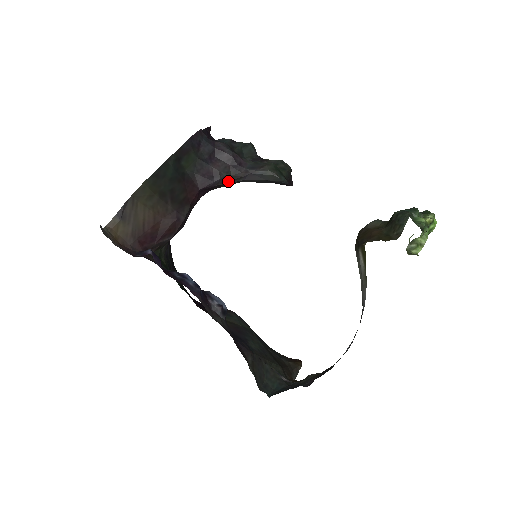
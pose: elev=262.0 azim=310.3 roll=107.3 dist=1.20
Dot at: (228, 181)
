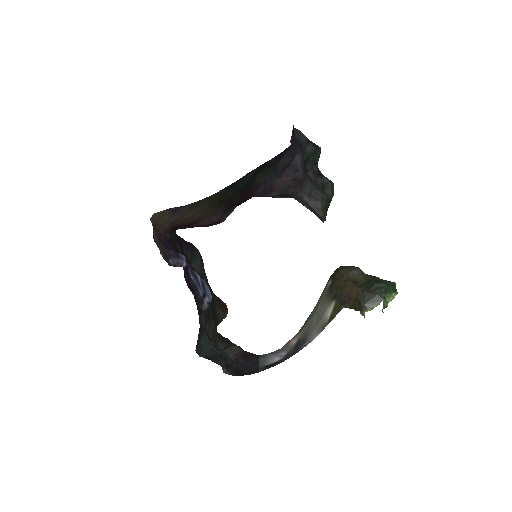
Dot at: (281, 195)
